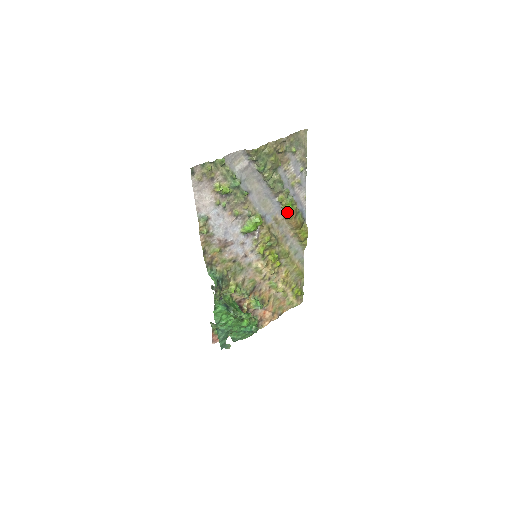
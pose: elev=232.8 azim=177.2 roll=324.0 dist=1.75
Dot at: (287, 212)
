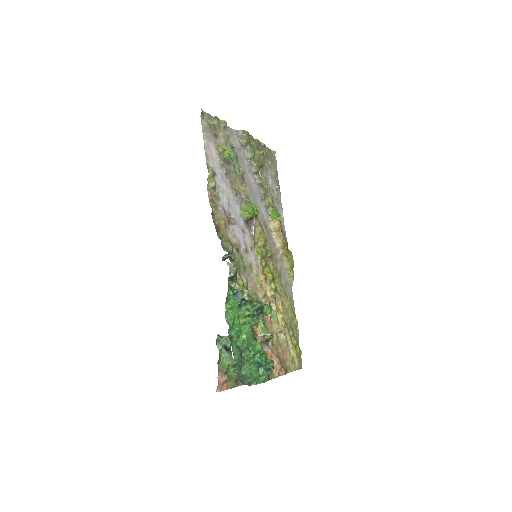
Dot at: (274, 221)
